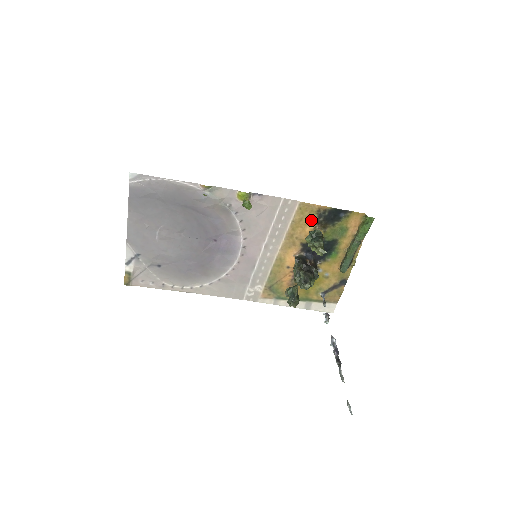
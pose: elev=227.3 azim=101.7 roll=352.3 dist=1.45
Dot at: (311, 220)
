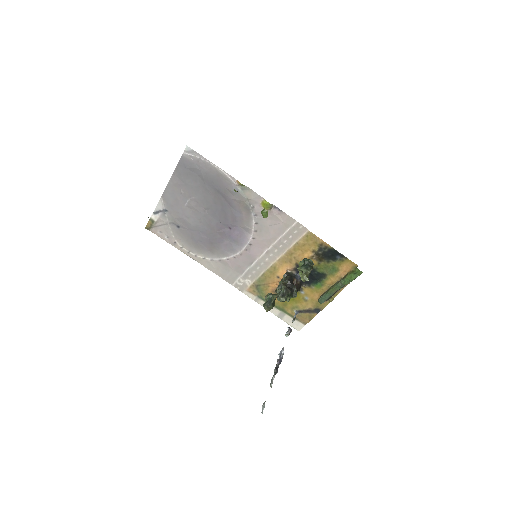
Dot at: (312, 249)
